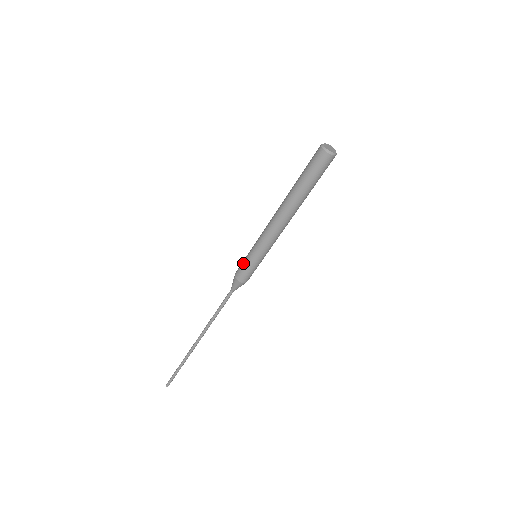
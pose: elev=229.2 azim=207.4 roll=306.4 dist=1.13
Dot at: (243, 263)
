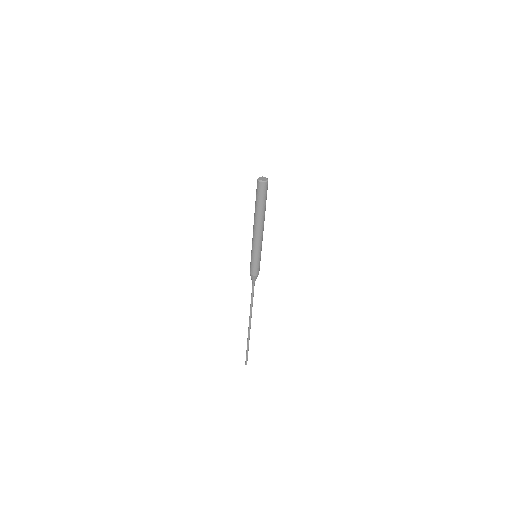
Dot at: occluded
